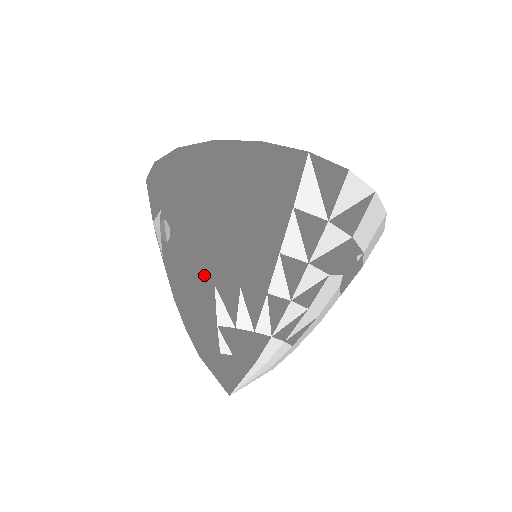
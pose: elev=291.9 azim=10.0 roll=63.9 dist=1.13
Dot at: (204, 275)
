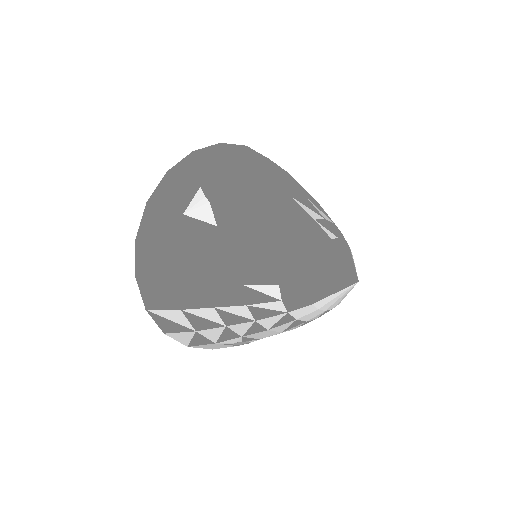
Dot at: (278, 195)
